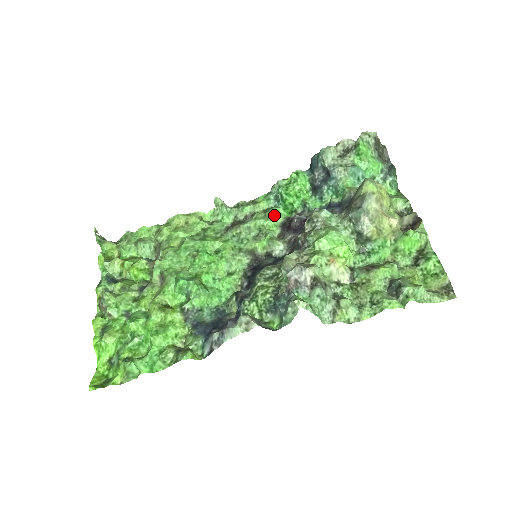
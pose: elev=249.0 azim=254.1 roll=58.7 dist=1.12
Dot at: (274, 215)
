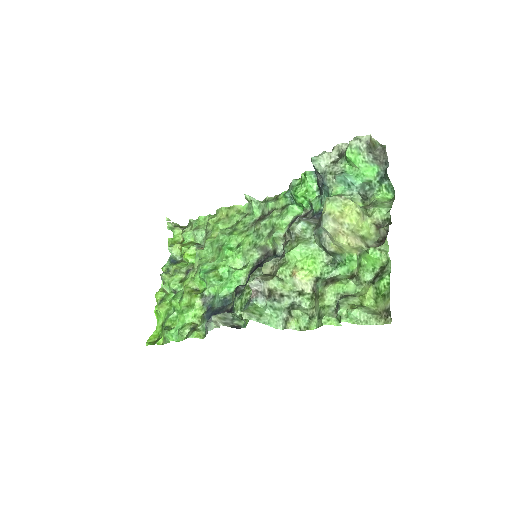
Dot at: (286, 214)
